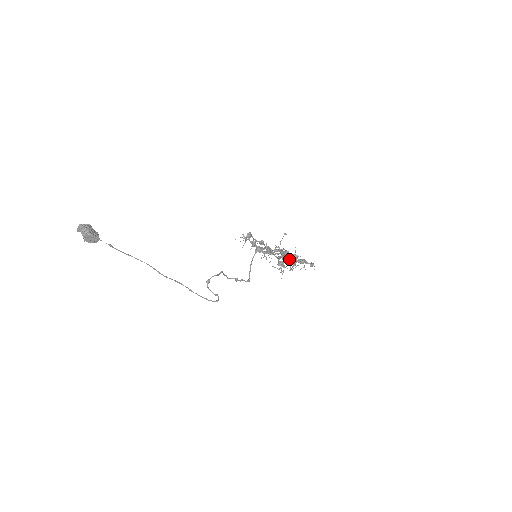
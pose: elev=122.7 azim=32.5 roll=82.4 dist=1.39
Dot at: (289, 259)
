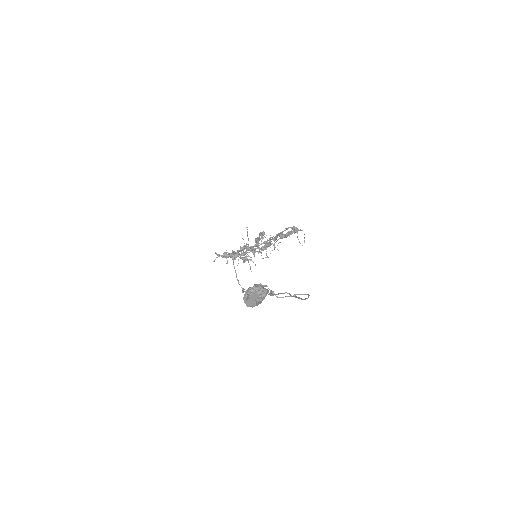
Dot at: occluded
